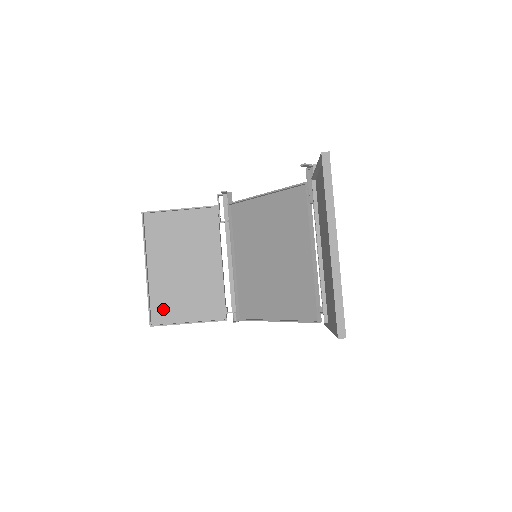
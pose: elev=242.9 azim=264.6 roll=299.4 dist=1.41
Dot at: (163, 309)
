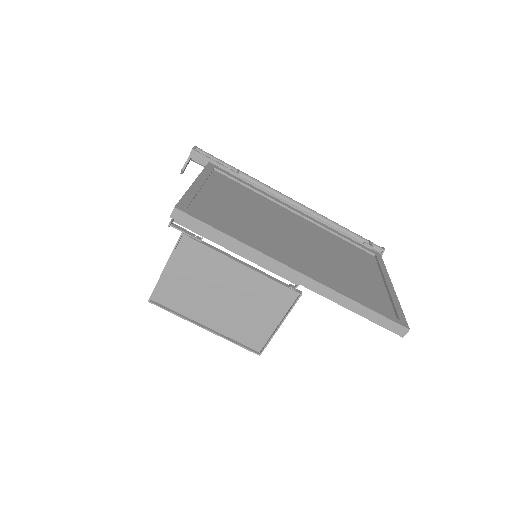
Dot at: (252, 336)
